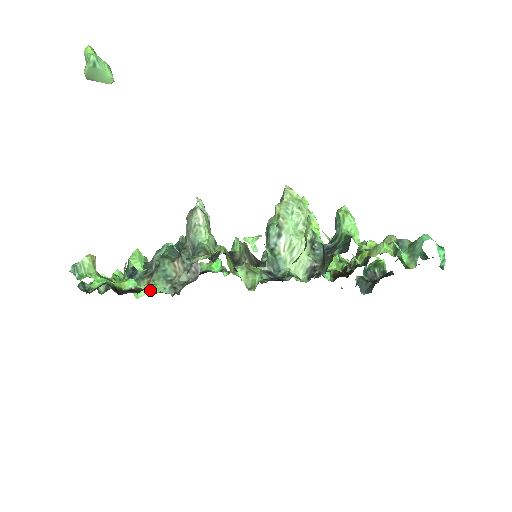
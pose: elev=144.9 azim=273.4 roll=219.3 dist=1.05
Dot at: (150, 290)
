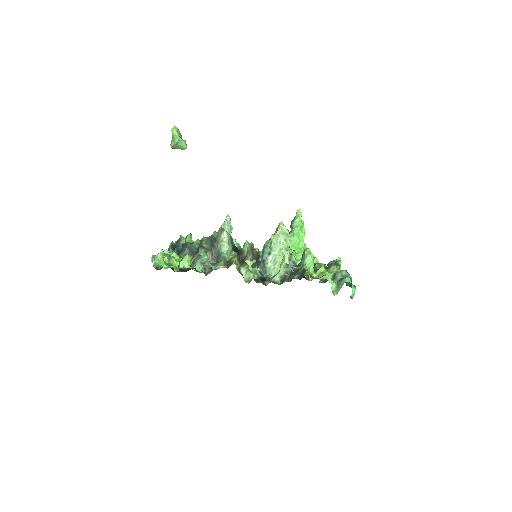
Dot at: occluded
